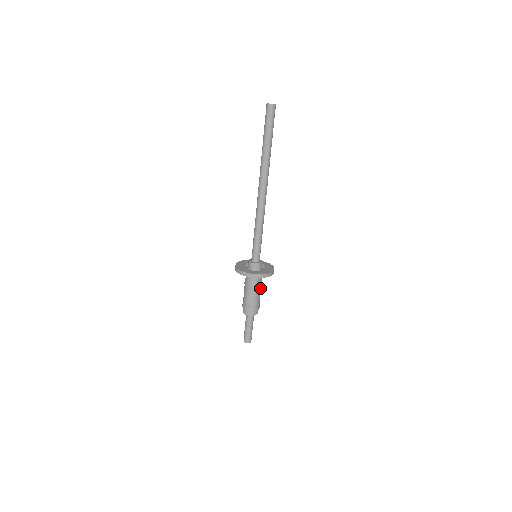
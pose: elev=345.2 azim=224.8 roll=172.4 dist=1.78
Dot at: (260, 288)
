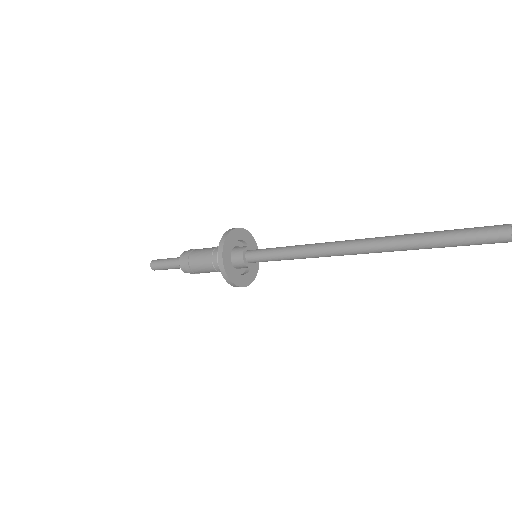
Dot at: occluded
